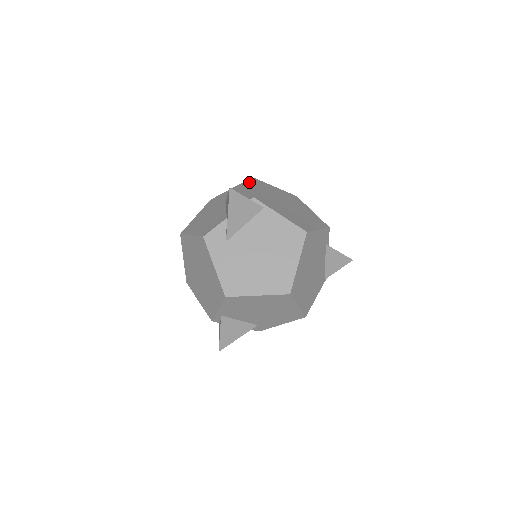
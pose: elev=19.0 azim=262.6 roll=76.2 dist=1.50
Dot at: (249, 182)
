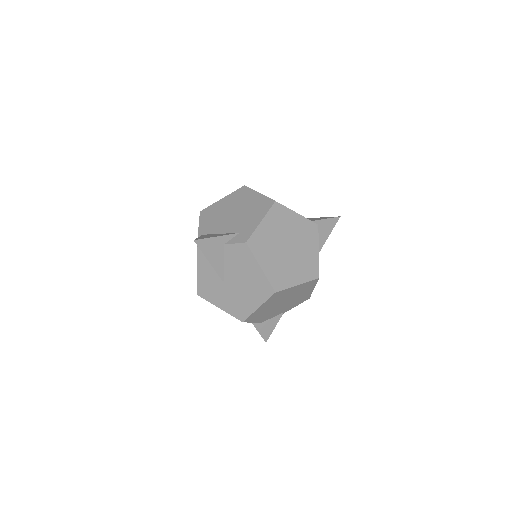
Dot at: occluded
